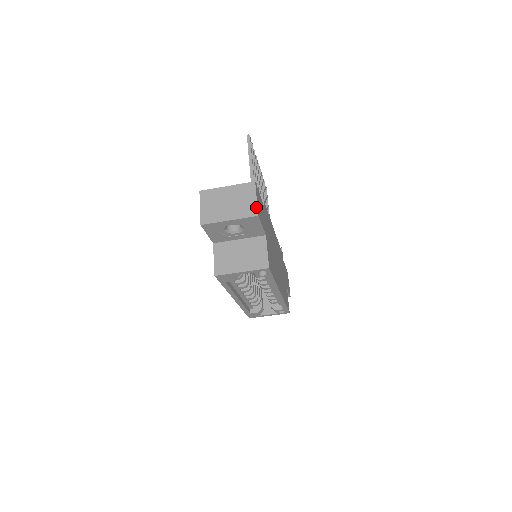
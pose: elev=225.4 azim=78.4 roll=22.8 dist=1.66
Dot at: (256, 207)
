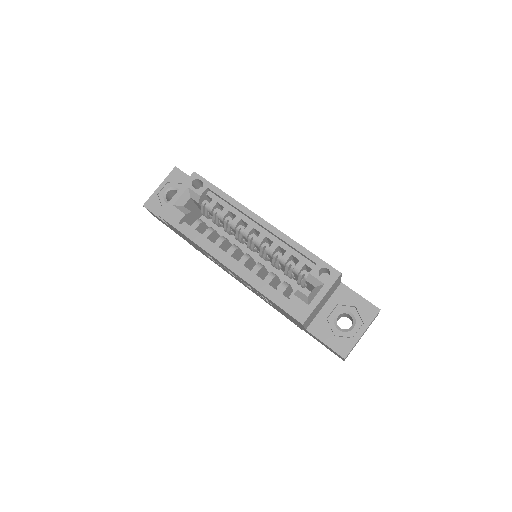
Dot at: occluded
